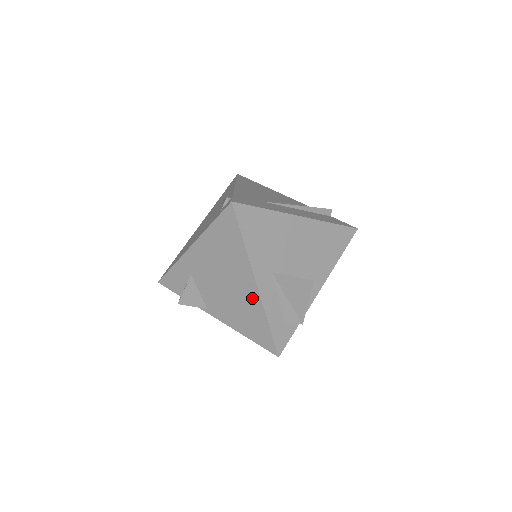
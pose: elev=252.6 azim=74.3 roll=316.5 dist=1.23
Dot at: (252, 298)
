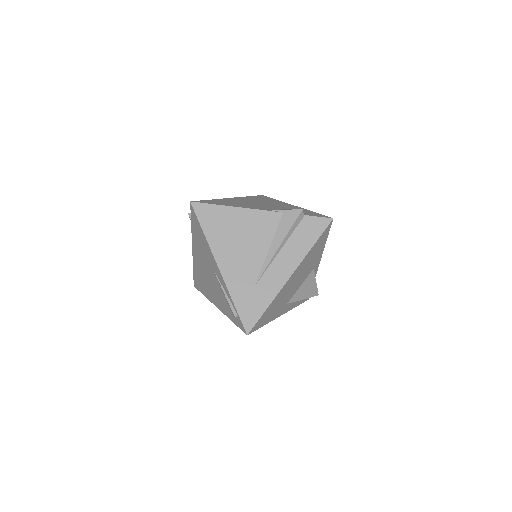
Dot at: occluded
